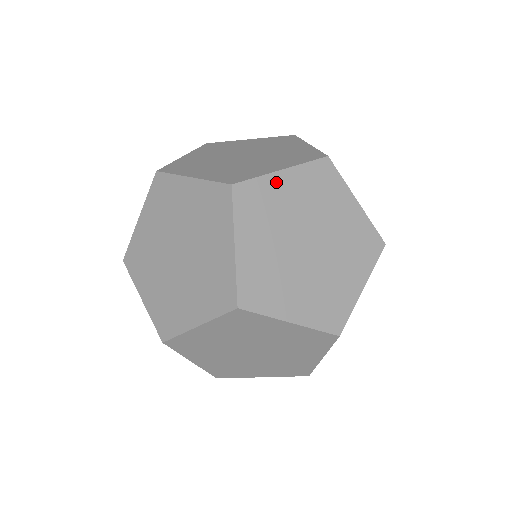
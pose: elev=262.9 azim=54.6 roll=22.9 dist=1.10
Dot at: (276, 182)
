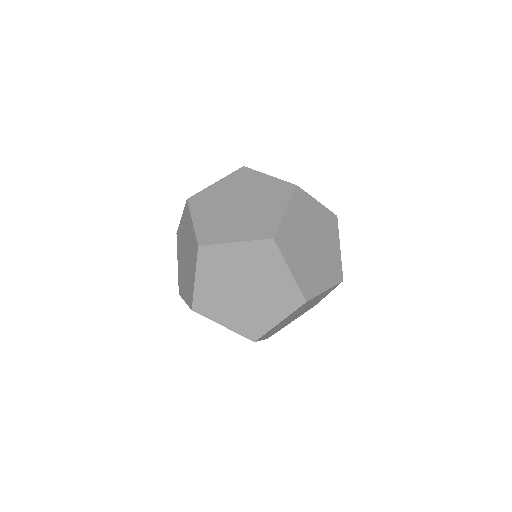
Dot at: (287, 220)
